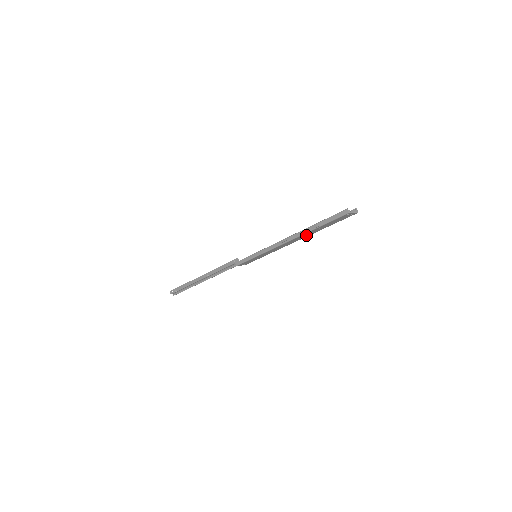
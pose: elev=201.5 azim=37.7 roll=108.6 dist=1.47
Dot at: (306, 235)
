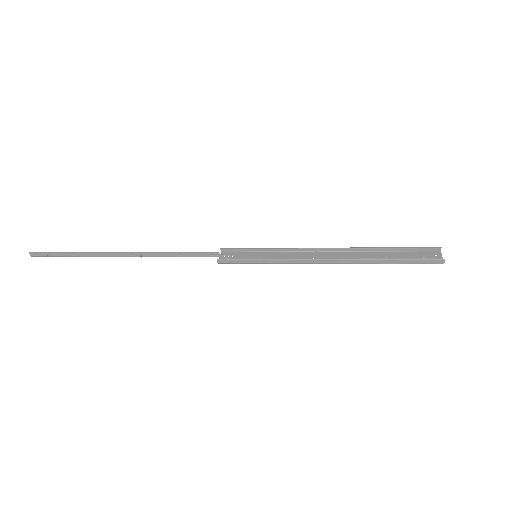
Dot at: (357, 256)
